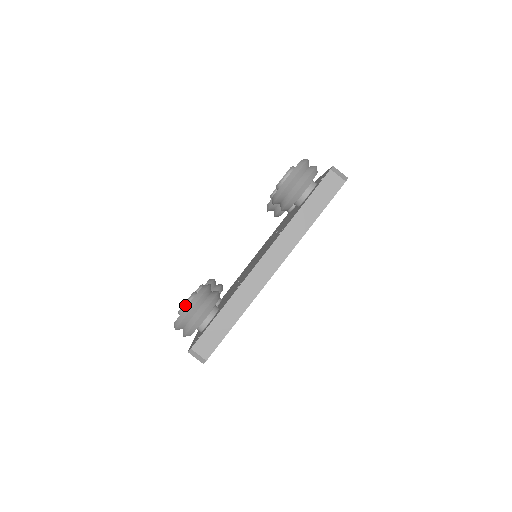
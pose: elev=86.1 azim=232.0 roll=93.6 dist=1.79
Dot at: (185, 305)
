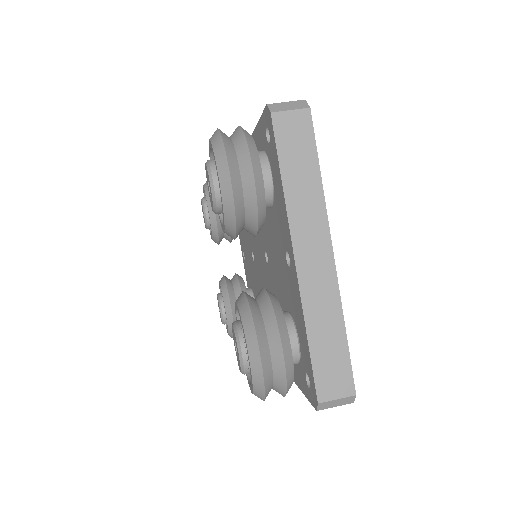
Dot at: (208, 160)
